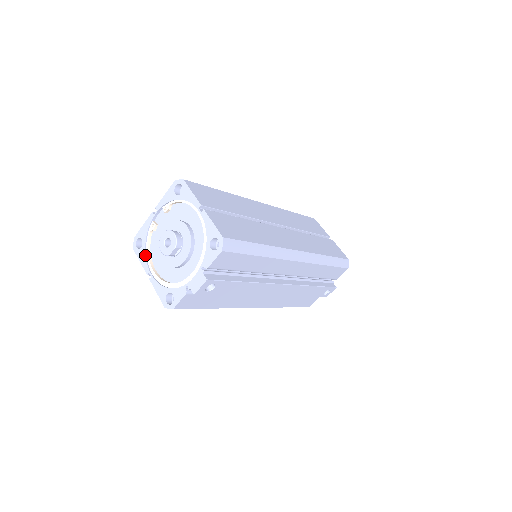
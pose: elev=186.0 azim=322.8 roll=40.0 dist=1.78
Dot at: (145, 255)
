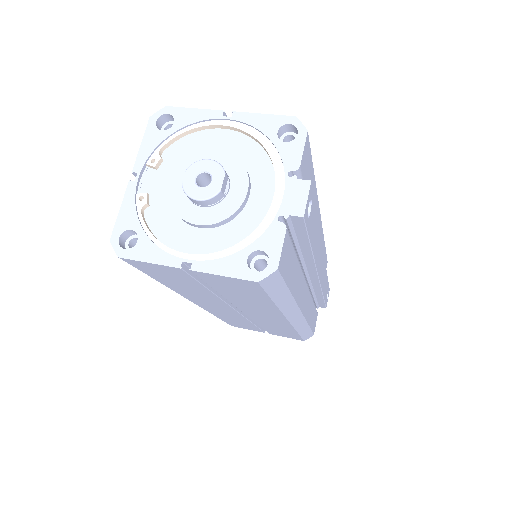
Dot at: (154, 244)
